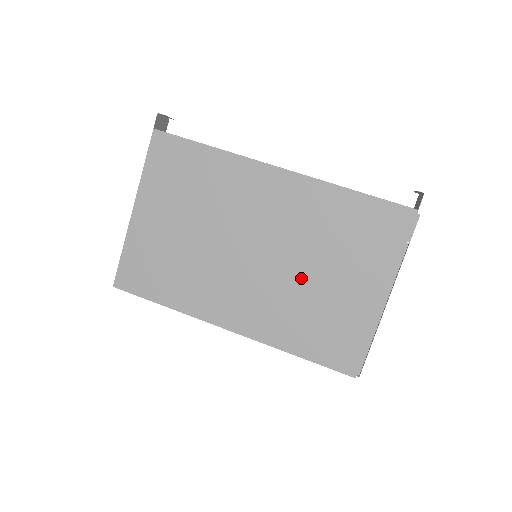
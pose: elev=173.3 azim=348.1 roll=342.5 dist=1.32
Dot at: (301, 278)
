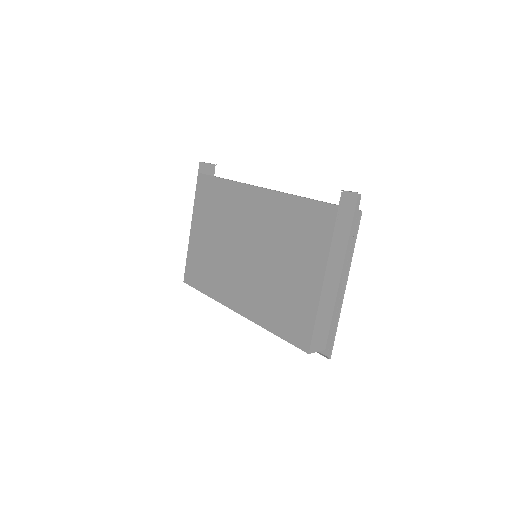
Dot at: (272, 270)
